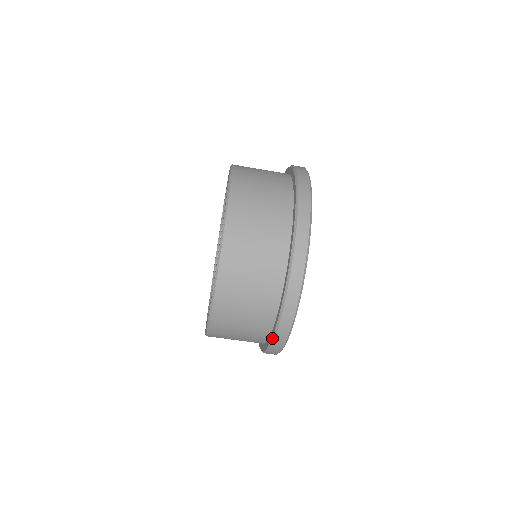
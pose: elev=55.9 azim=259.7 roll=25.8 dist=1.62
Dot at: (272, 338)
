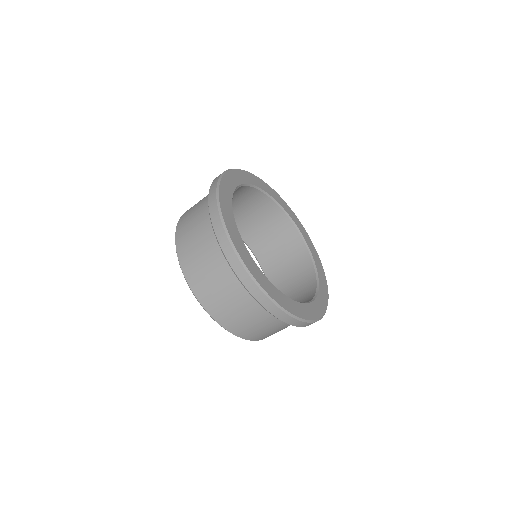
Dot at: occluded
